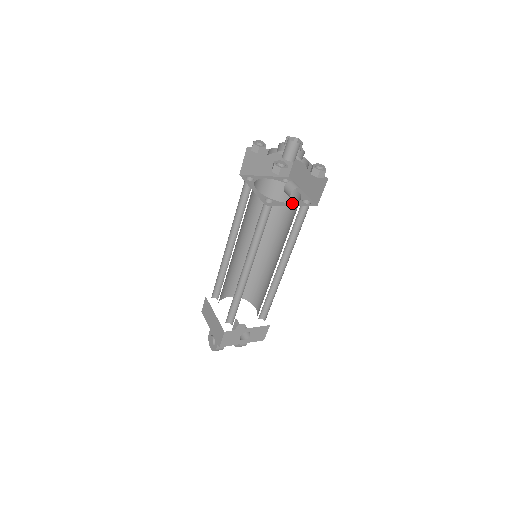
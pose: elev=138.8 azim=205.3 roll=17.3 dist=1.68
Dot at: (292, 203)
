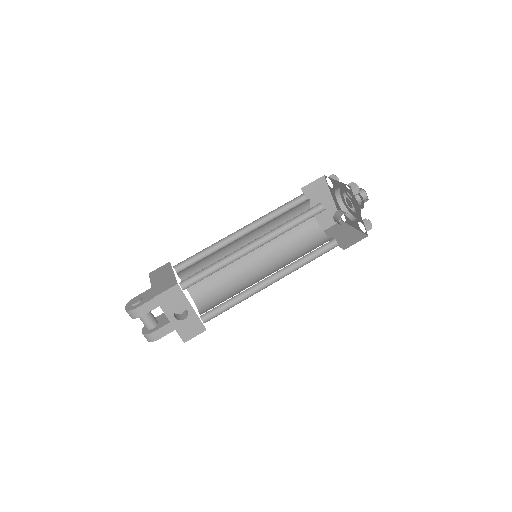
Dot at: occluded
